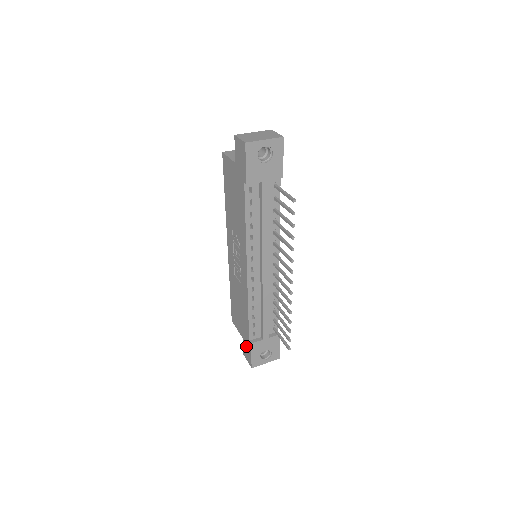
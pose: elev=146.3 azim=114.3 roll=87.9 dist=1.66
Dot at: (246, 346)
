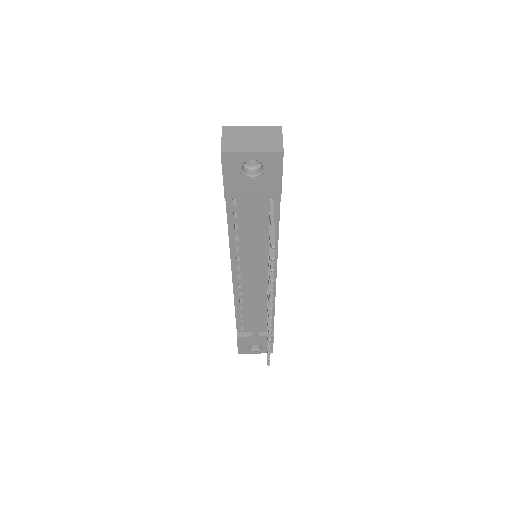
Dot at: occluded
